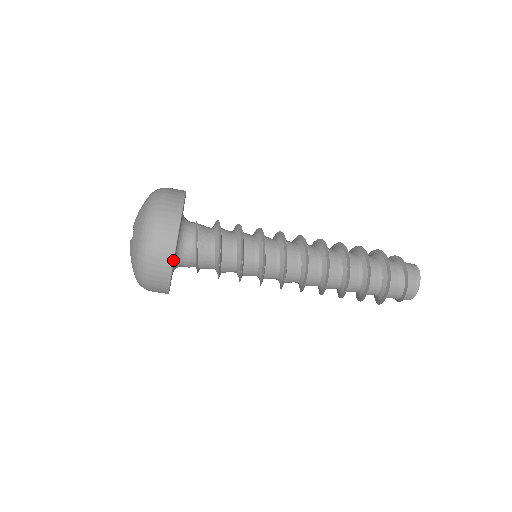
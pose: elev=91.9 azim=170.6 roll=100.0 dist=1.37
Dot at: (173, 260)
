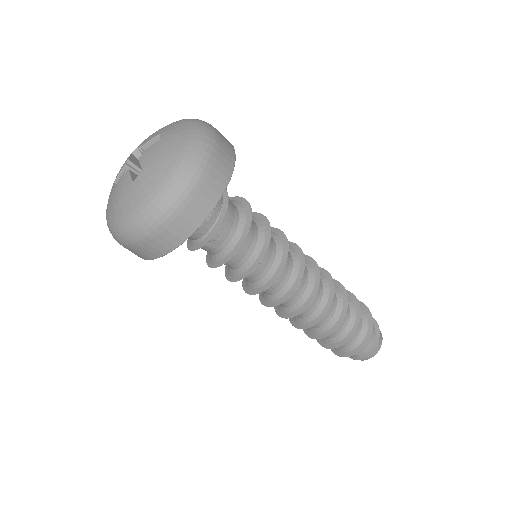
Dot at: (235, 159)
